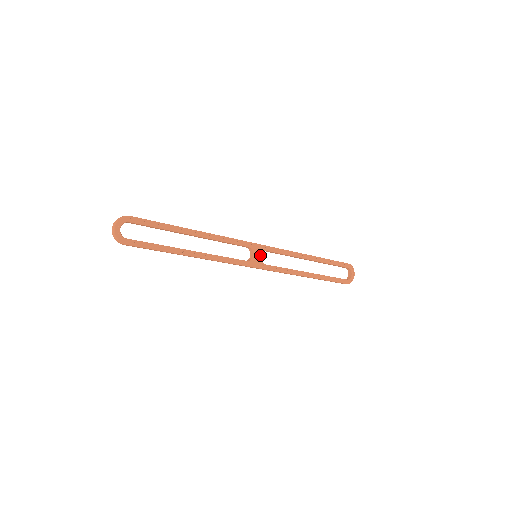
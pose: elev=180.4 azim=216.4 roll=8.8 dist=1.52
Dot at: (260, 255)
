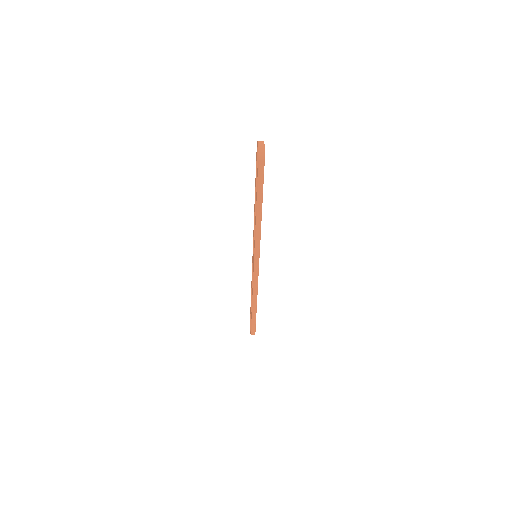
Dot at: occluded
